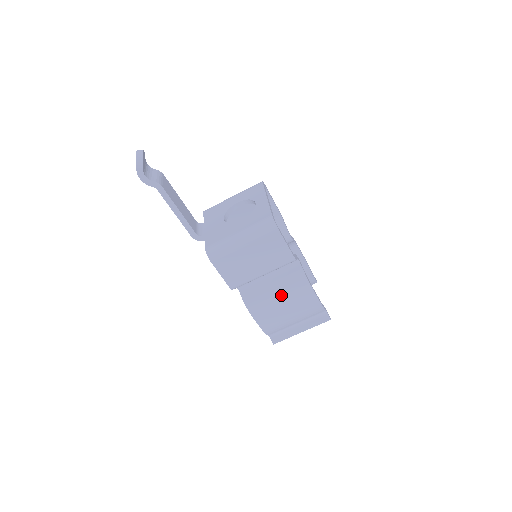
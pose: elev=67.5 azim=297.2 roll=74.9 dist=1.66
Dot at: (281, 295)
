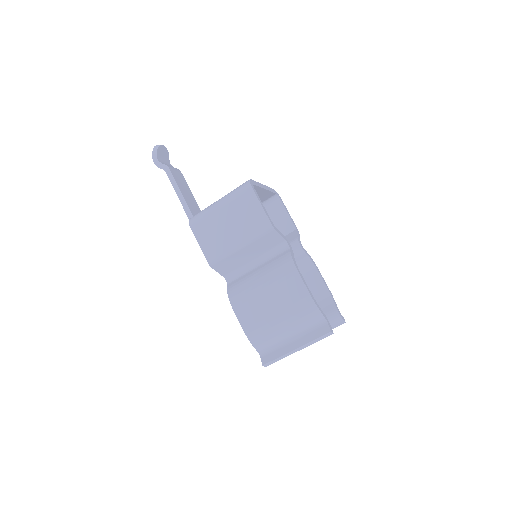
Dot at: (264, 282)
